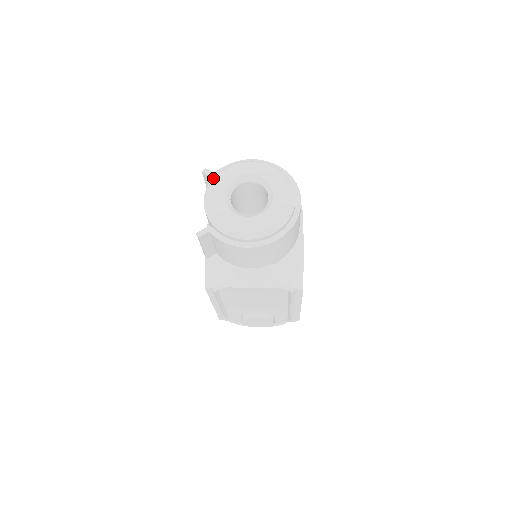
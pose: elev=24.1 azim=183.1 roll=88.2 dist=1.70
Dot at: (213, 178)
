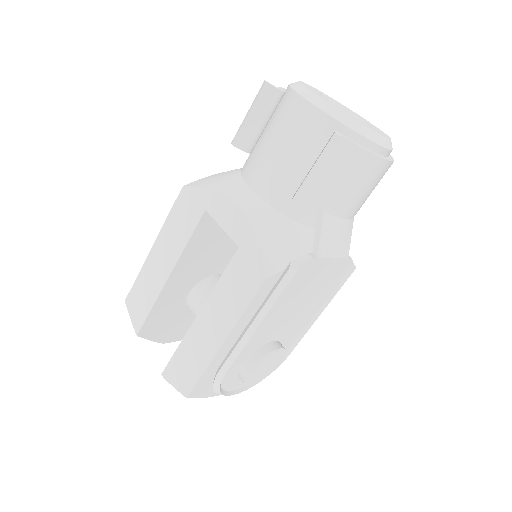
Dot at: (295, 85)
